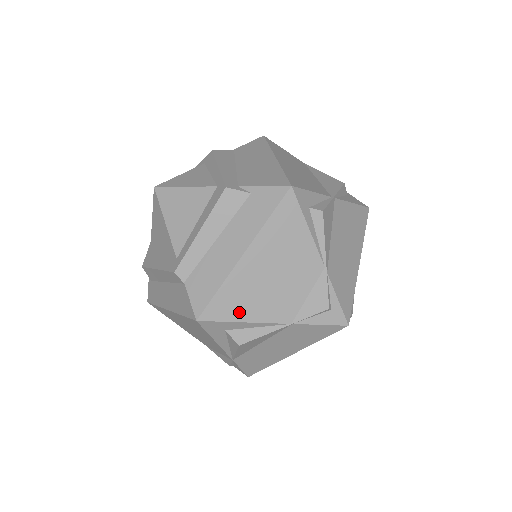
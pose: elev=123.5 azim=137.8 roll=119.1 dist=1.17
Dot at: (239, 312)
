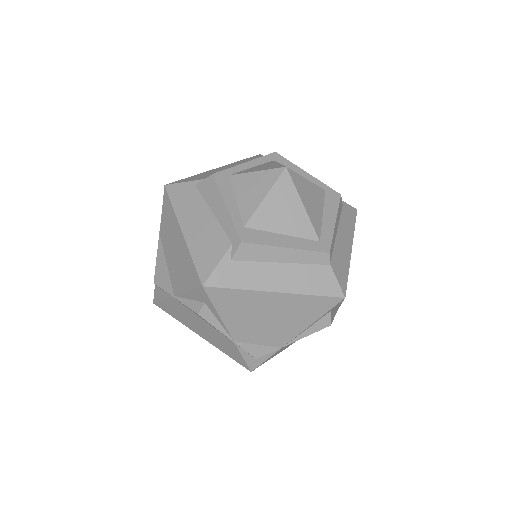
Dot at: occluded
